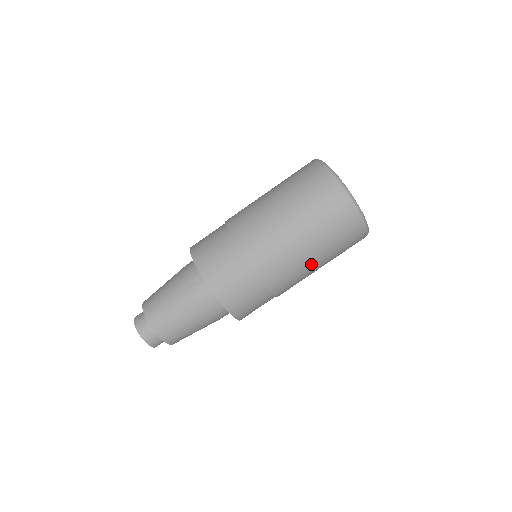
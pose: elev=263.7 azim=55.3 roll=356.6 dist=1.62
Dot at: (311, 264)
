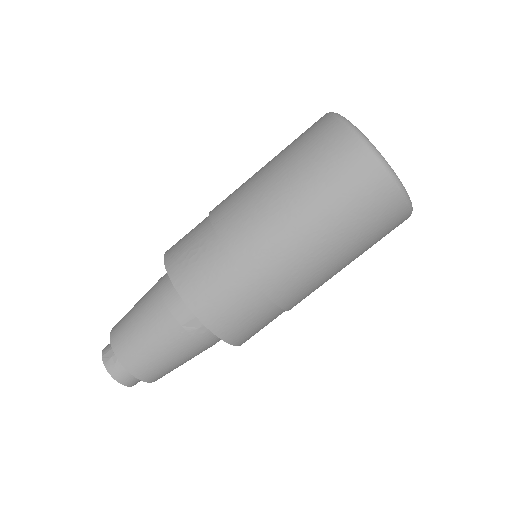
Dot at: occluded
